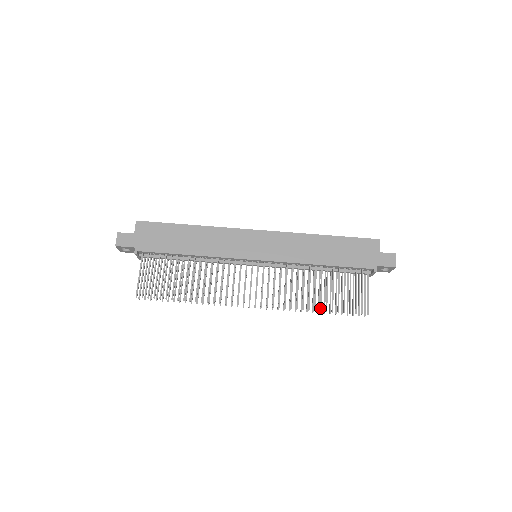
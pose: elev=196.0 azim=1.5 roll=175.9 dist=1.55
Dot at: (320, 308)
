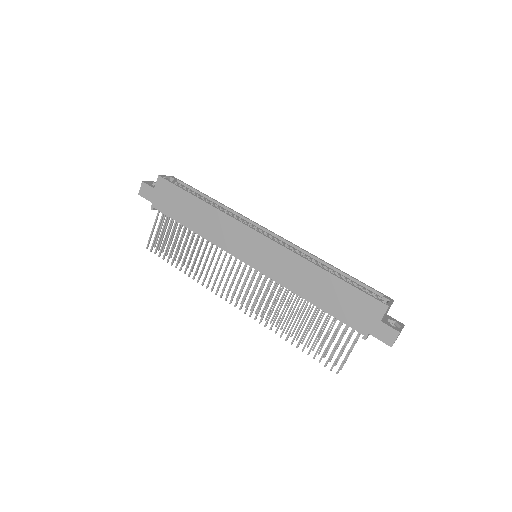
Dot at: (292, 341)
